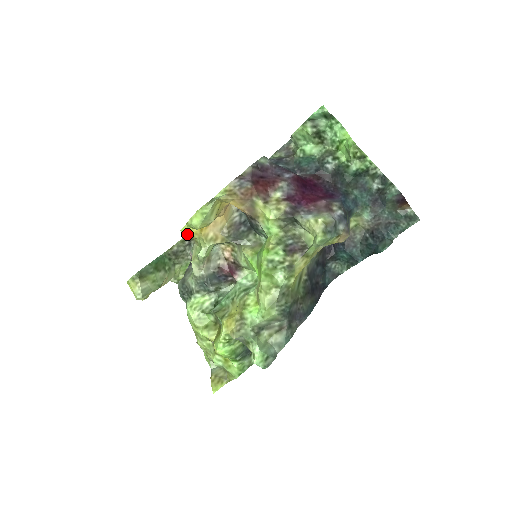
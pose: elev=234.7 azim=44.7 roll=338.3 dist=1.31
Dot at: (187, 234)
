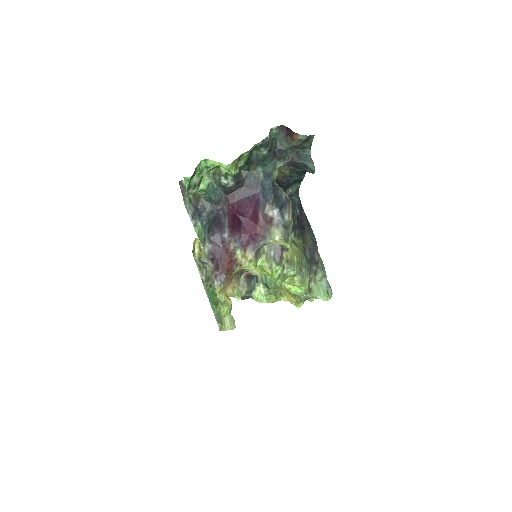
Dot at: occluded
